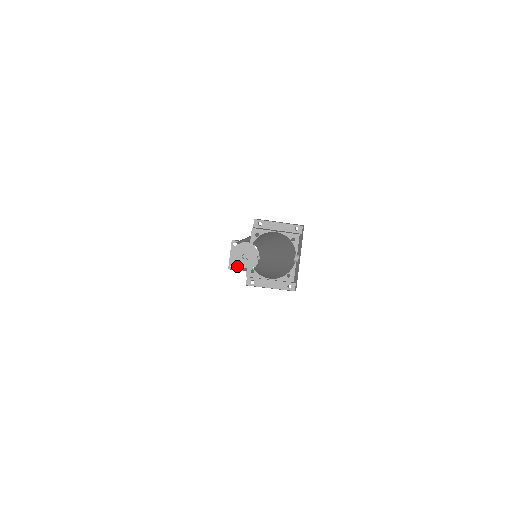
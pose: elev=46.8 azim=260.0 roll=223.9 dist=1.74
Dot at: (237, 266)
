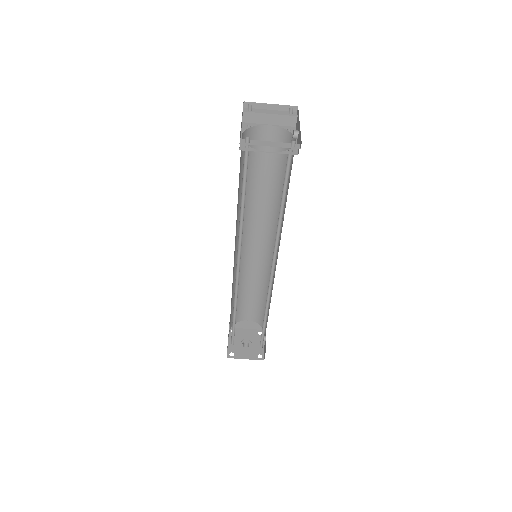
Dot at: (236, 309)
